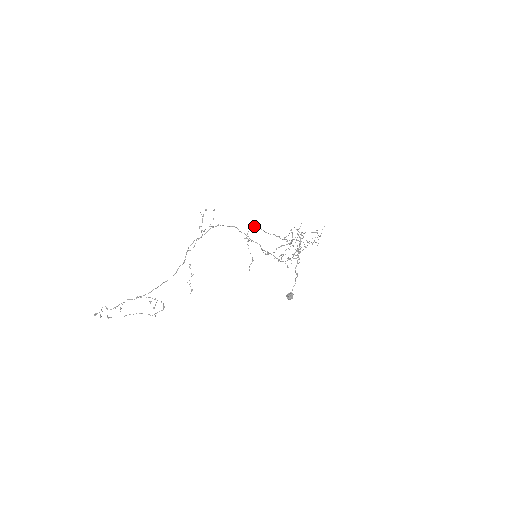
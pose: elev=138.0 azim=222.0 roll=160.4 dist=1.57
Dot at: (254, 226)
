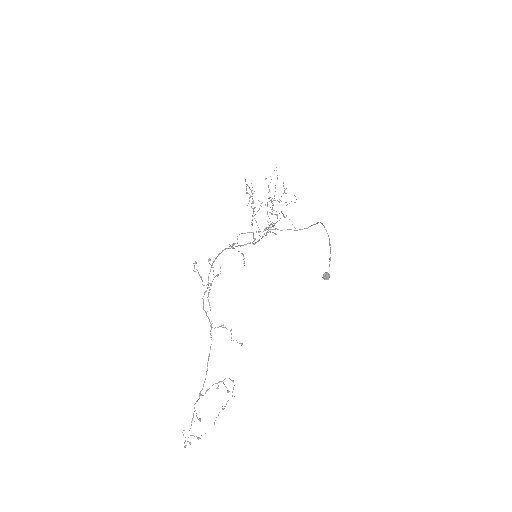
Dot at: occluded
